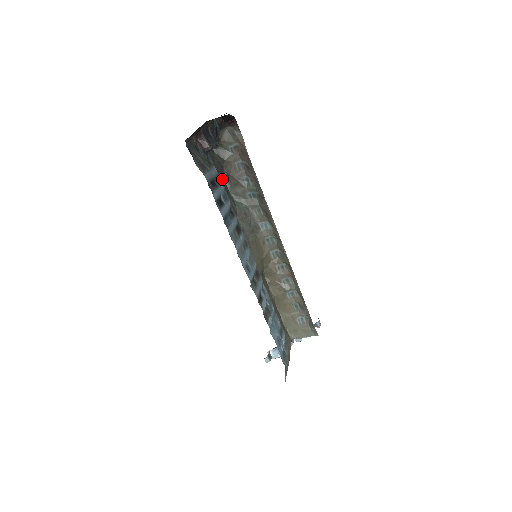
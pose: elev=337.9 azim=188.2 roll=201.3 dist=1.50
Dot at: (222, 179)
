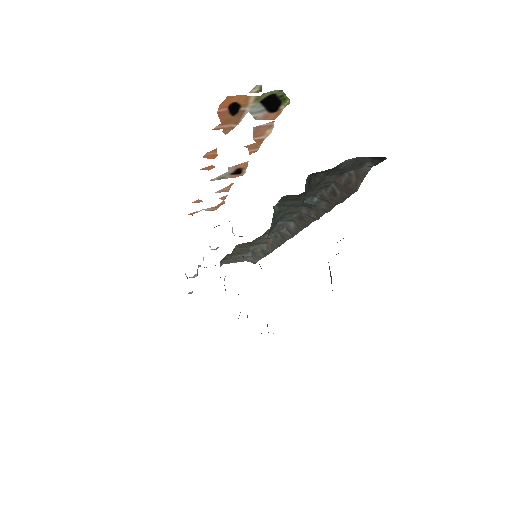
Dot at: occluded
